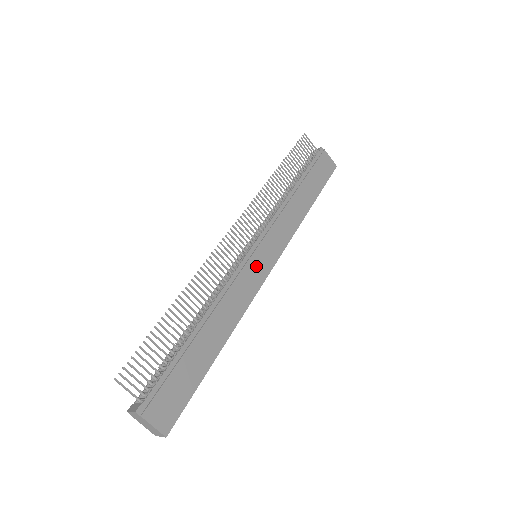
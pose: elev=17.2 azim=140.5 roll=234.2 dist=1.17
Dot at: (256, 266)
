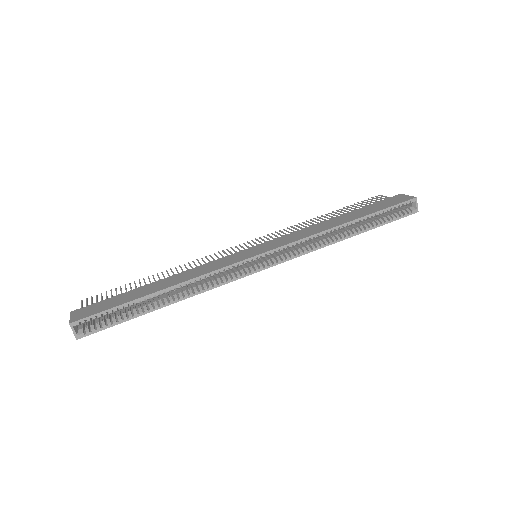
Dot at: (242, 255)
